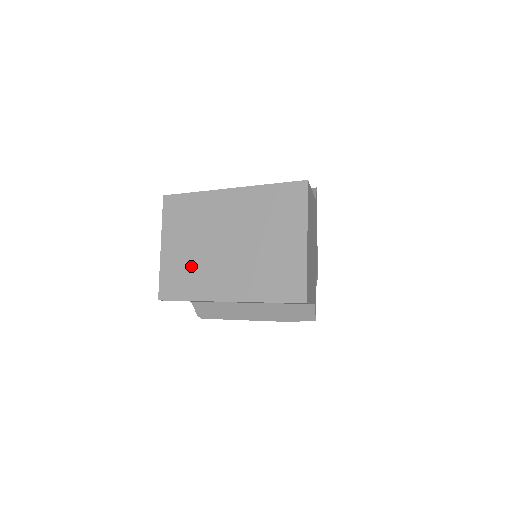
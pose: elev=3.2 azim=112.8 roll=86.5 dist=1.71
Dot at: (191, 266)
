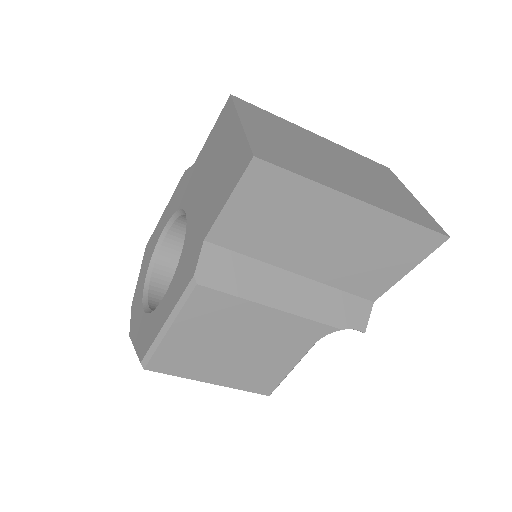
Dot at: (297, 154)
